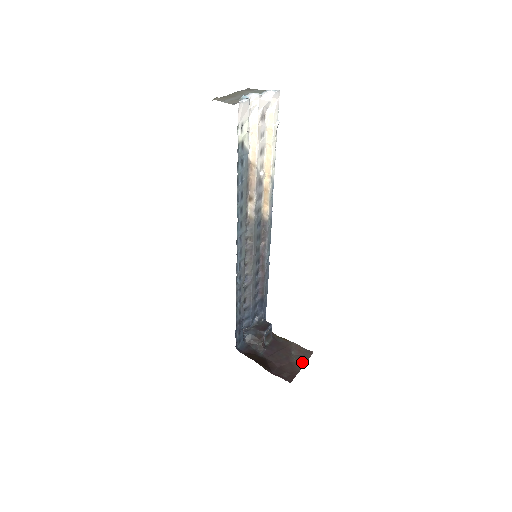
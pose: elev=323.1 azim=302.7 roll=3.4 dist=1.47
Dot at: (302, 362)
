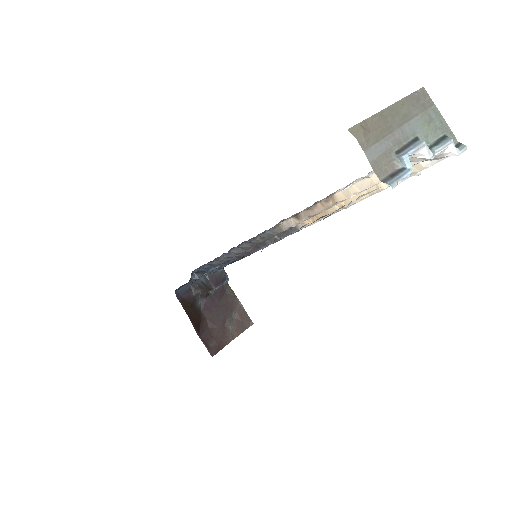
Dot at: (236, 332)
